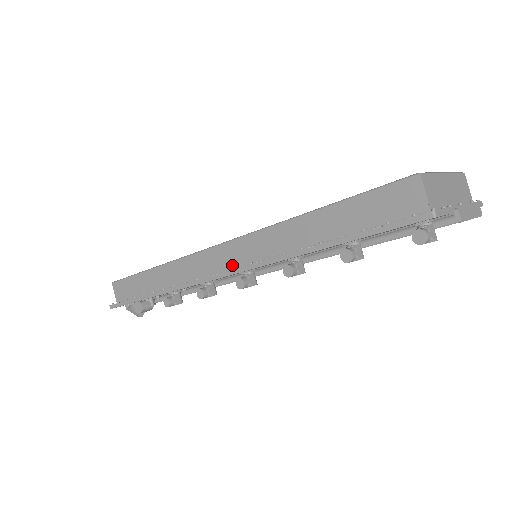
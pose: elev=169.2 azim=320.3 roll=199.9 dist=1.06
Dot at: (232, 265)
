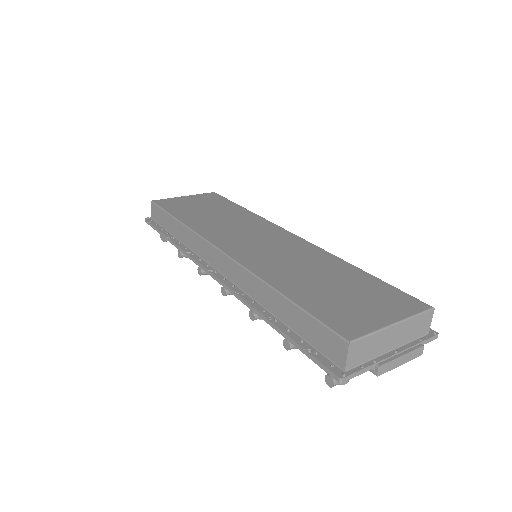
Dot at: (224, 272)
